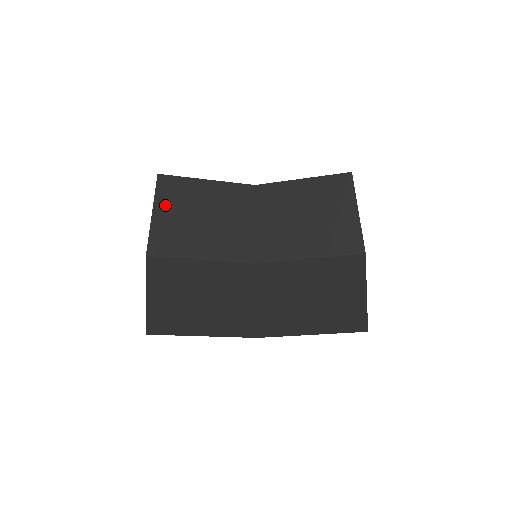
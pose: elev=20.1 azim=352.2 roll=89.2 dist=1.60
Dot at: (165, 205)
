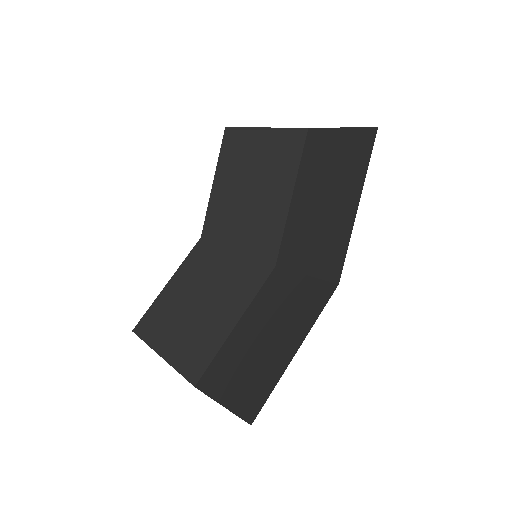
Dot at: (162, 338)
